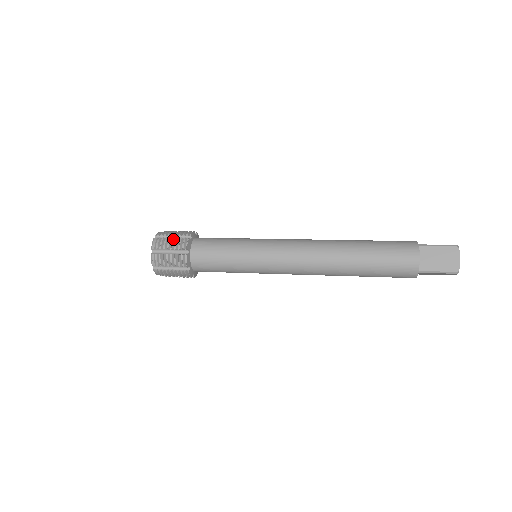
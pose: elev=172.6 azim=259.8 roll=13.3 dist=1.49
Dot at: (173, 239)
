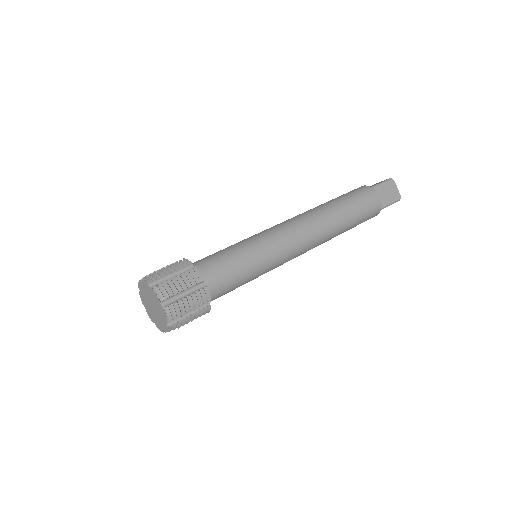
Dot at: (180, 277)
